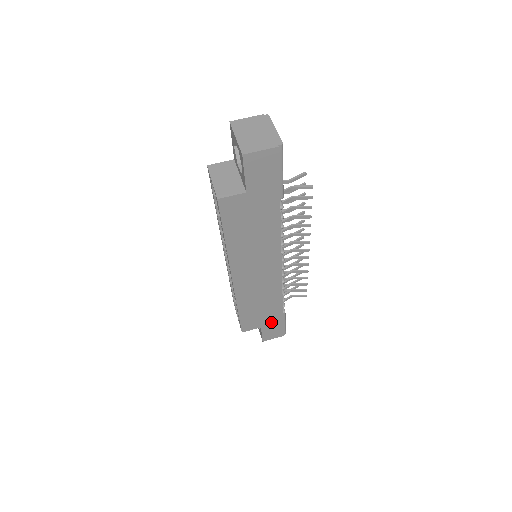
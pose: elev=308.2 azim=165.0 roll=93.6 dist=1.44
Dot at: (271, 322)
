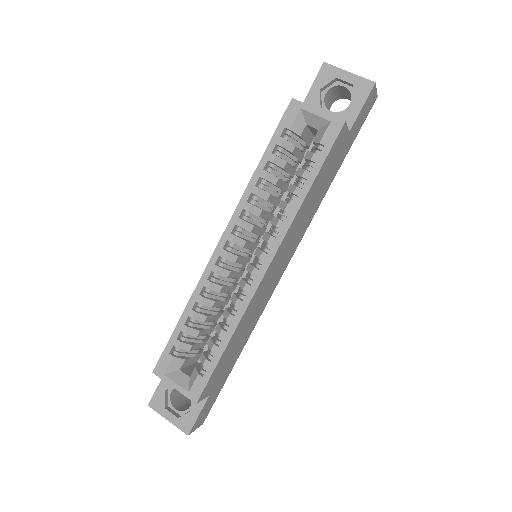
Dot at: (219, 385)
